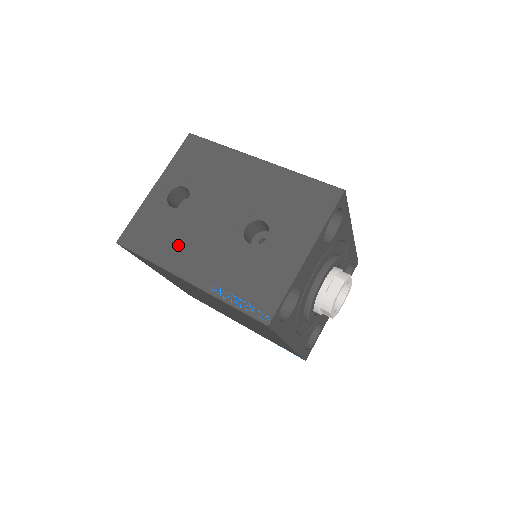
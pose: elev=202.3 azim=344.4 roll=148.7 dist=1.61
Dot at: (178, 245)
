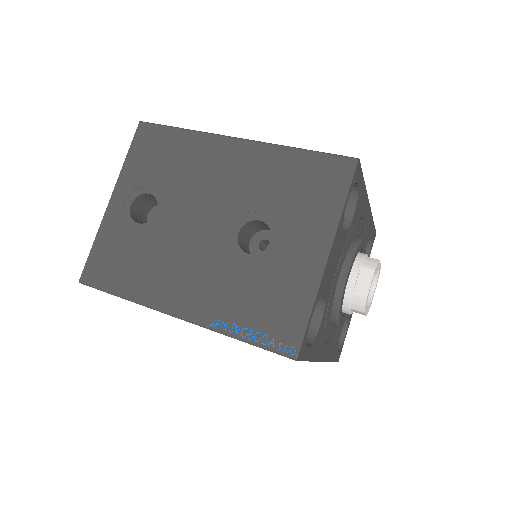
Dot at: (157, 272)
